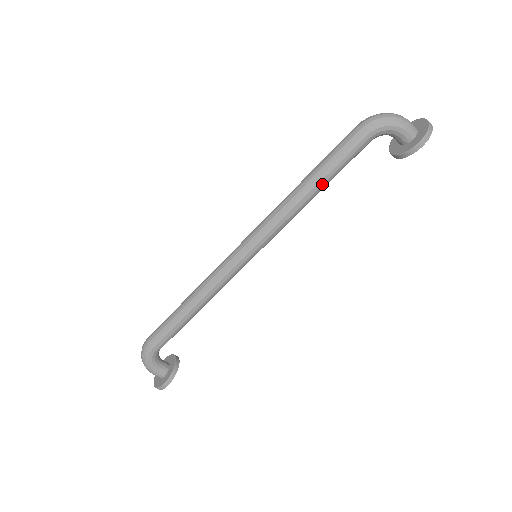
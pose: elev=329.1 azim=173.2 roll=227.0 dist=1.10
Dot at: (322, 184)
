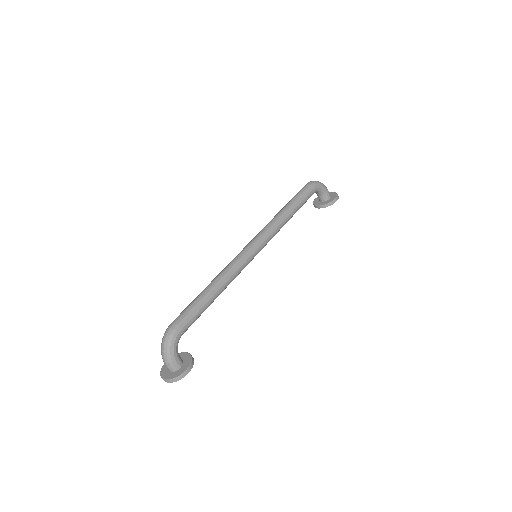
Dot at: (296, 210)
